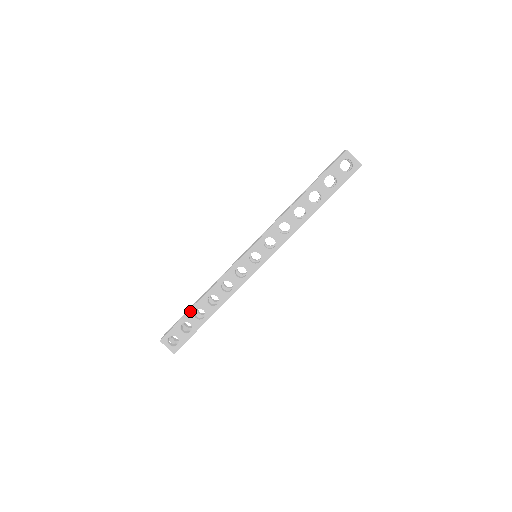
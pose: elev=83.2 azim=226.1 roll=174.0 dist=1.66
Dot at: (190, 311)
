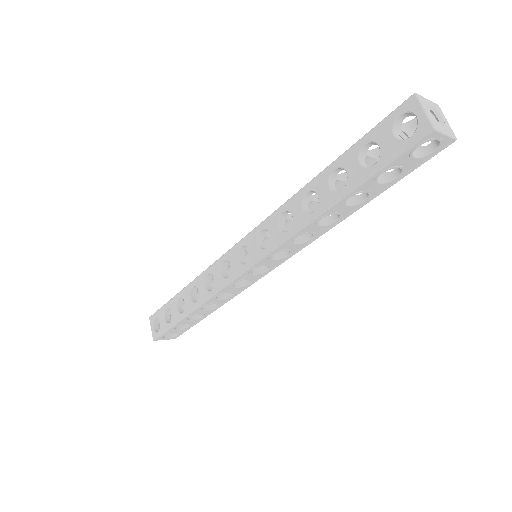
Dot at: (175, 296)
